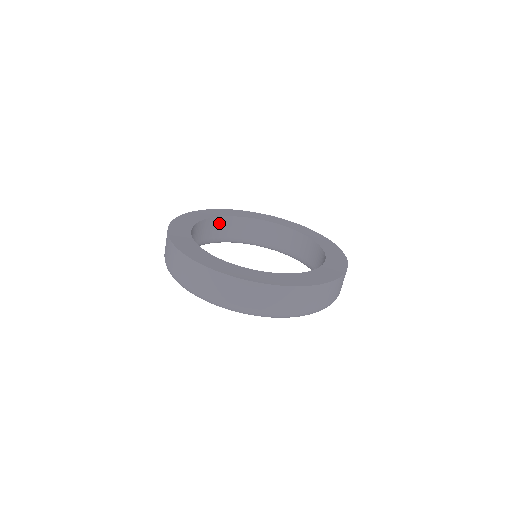
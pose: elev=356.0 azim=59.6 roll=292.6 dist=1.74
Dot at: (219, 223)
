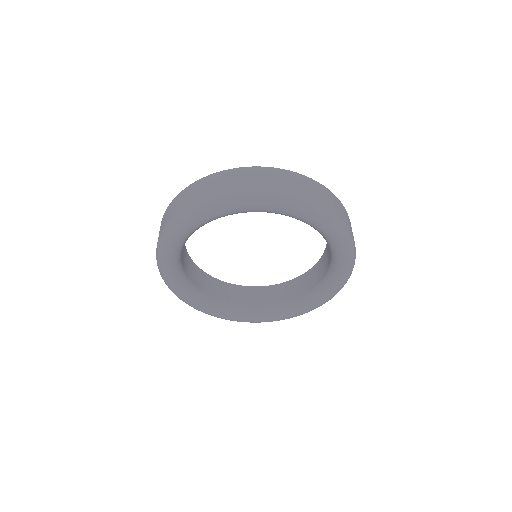
Dot at: (260, 293)
